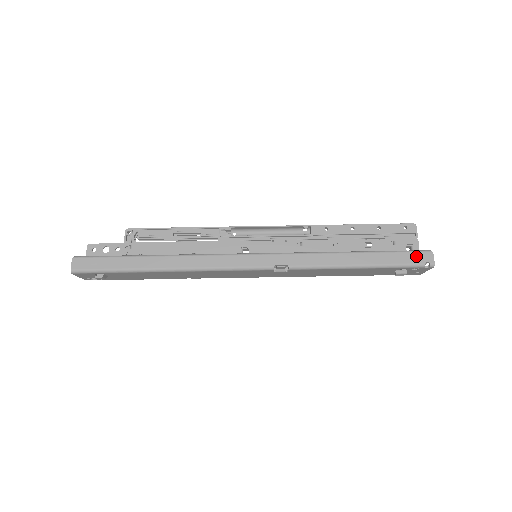
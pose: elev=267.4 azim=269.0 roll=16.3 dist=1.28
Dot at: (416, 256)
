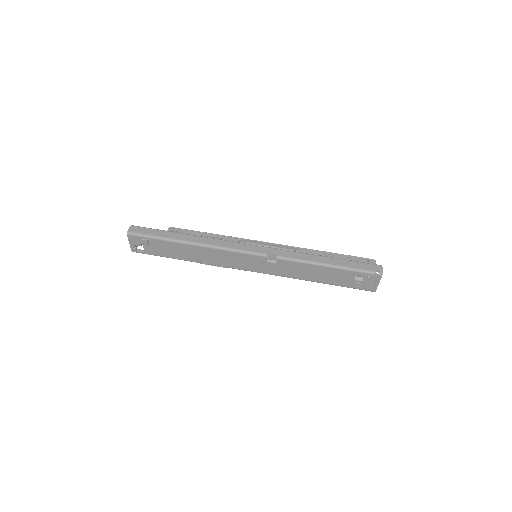
Dot at: (370, 266)
